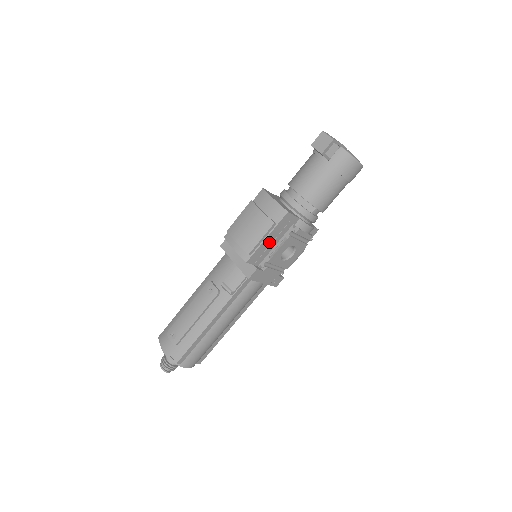
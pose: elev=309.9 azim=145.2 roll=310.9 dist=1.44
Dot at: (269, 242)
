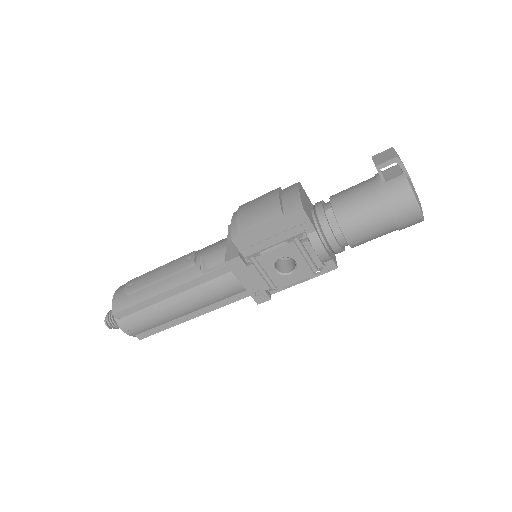
Dot at: (268, 234)
